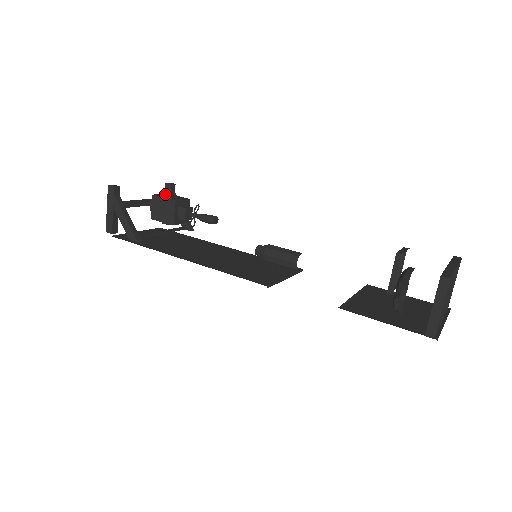
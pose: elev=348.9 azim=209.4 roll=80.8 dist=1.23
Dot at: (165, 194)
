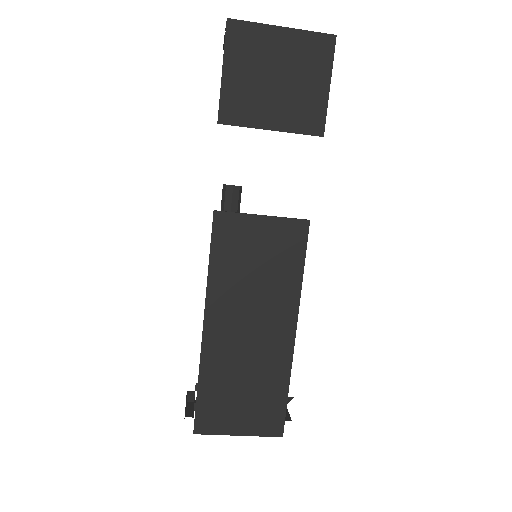
Dot at: occluded
